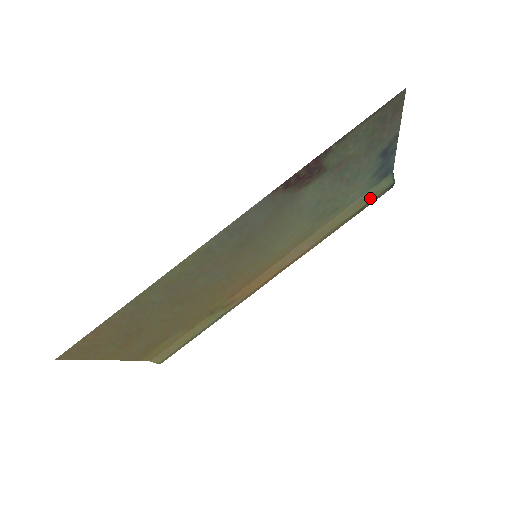
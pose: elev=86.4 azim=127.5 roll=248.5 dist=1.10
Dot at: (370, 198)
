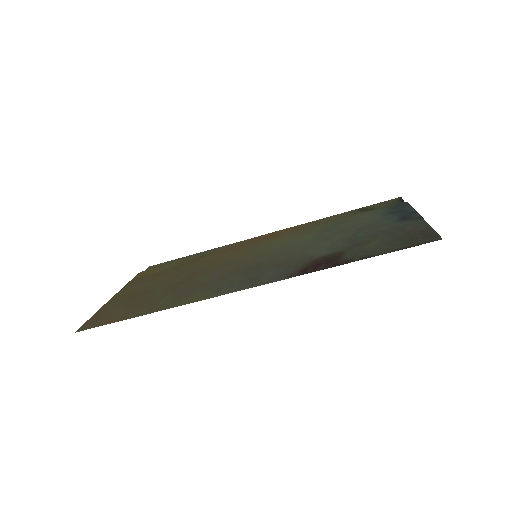
Dot at: (376, 209)
